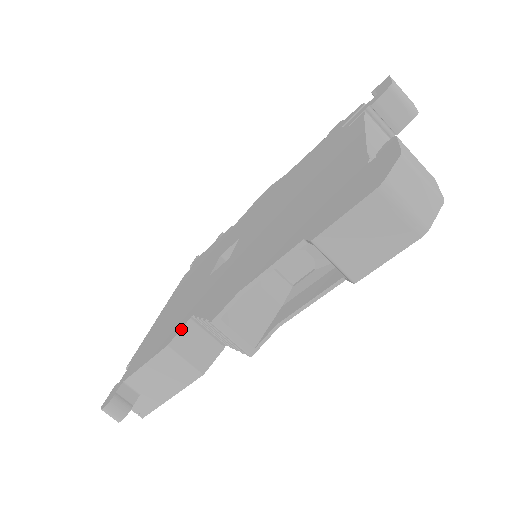
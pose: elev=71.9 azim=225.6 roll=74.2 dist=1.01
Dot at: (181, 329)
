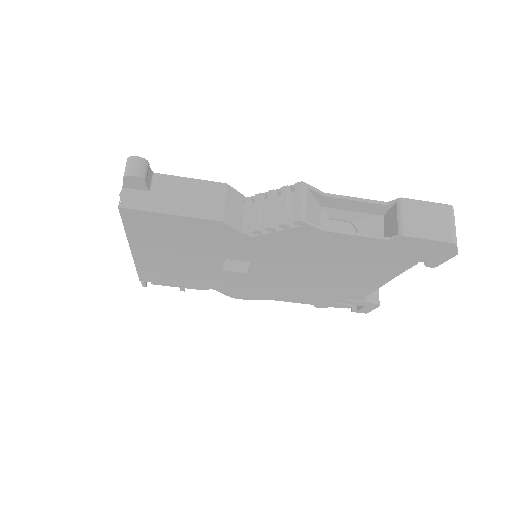
Dot at: occluded
